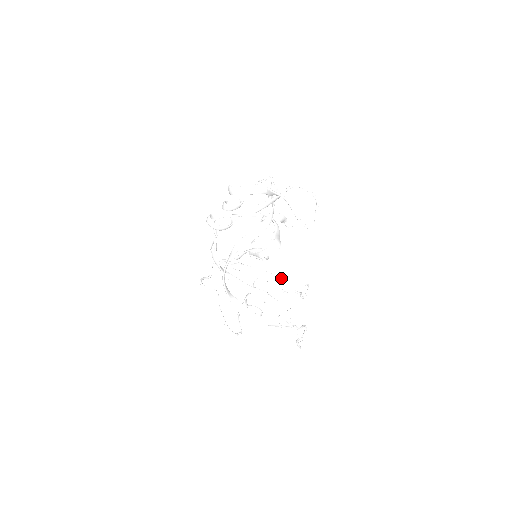
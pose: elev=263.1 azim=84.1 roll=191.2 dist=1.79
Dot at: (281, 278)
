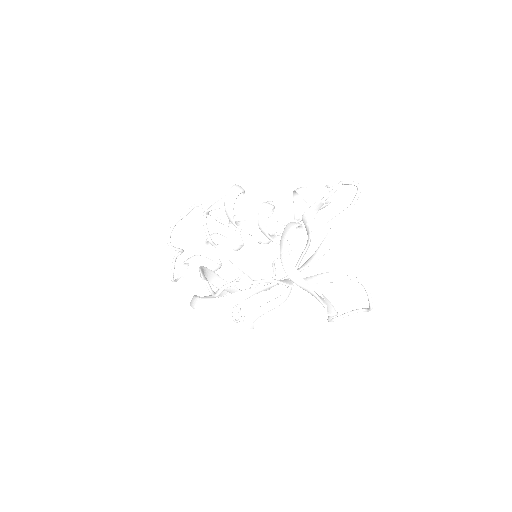
Dot at: occluded
